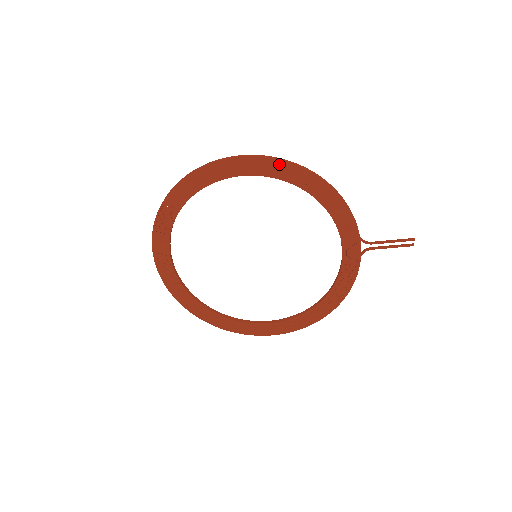
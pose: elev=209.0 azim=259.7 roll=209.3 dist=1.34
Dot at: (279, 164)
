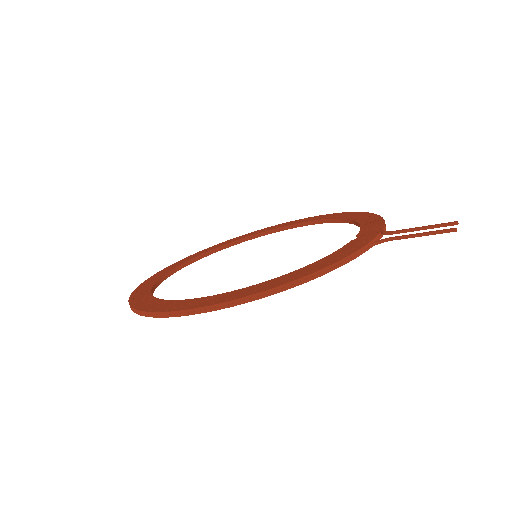
Dot at: (223, 307)
